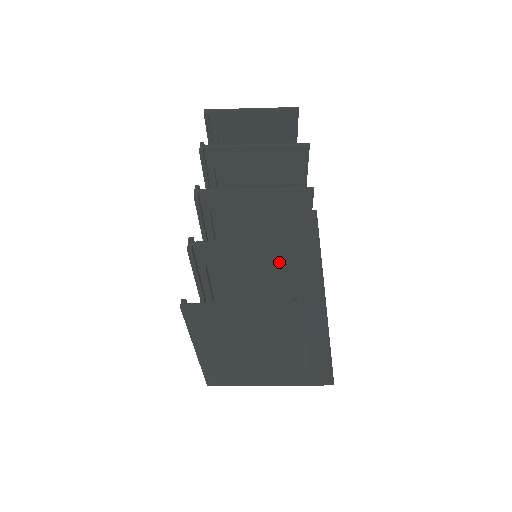
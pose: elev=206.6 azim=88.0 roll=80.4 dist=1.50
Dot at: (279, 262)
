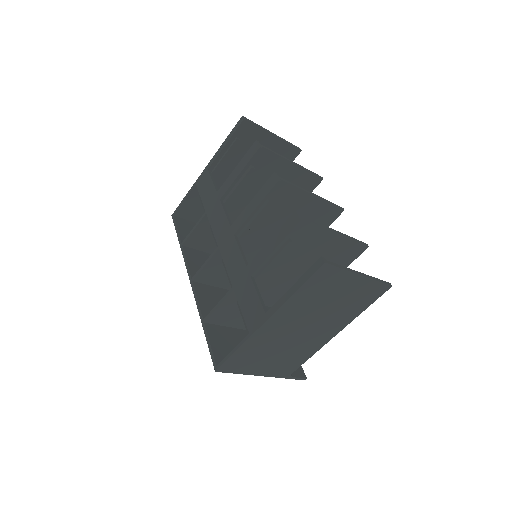
Dot at: (333, 255)
